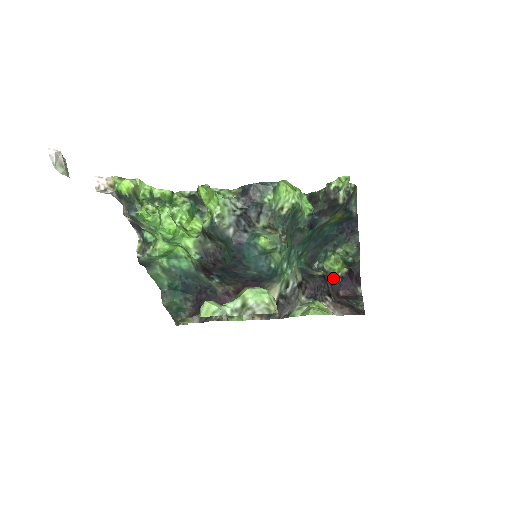
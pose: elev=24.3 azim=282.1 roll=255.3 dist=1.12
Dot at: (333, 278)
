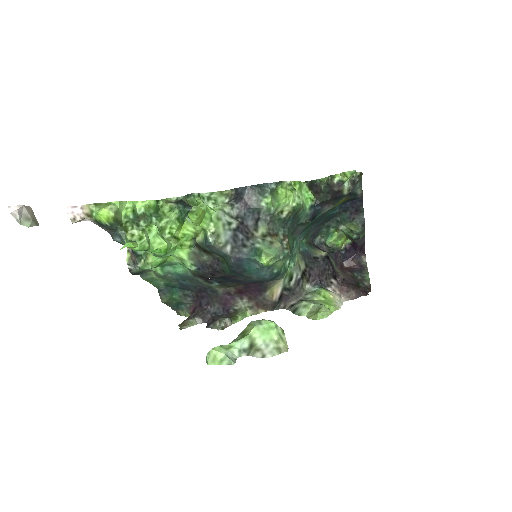
Dot at: (336, 252)
